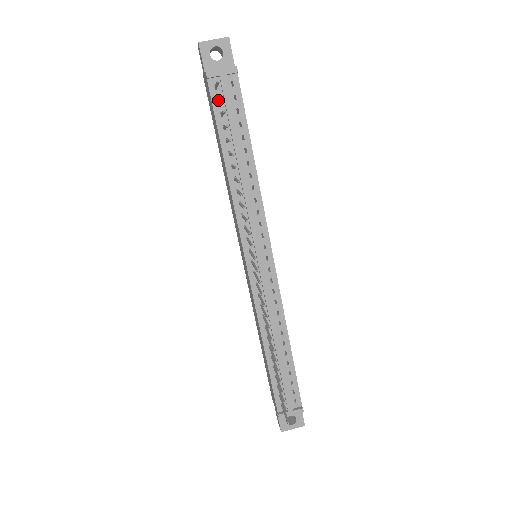
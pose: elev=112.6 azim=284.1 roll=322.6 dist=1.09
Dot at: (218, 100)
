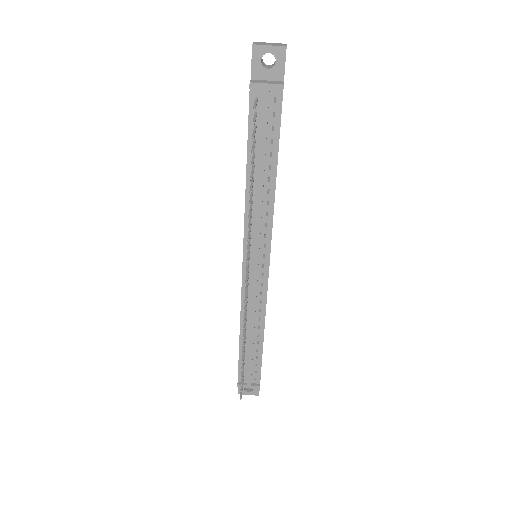
Dot at: (254, 116)
